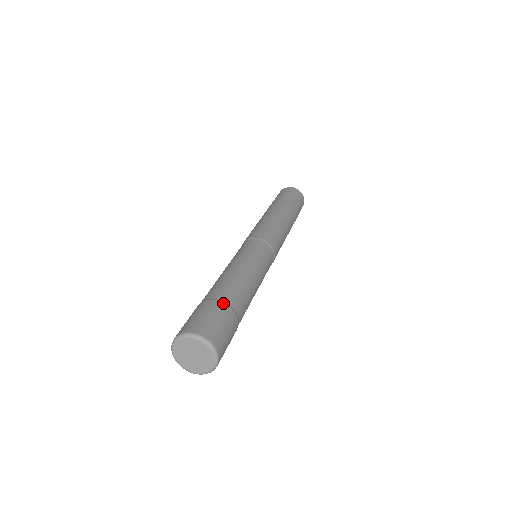
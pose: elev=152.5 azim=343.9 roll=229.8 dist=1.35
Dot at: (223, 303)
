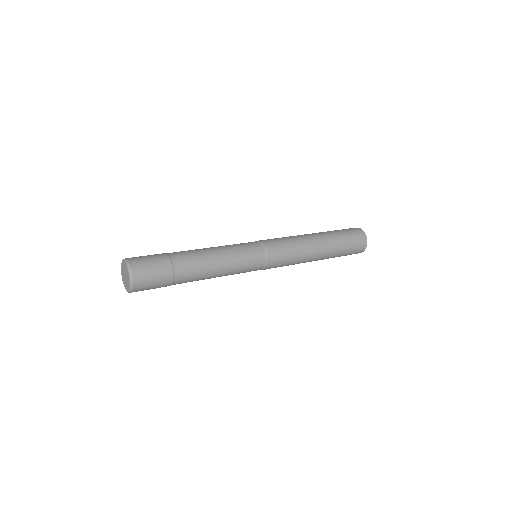
Dot at: (165, 253)
